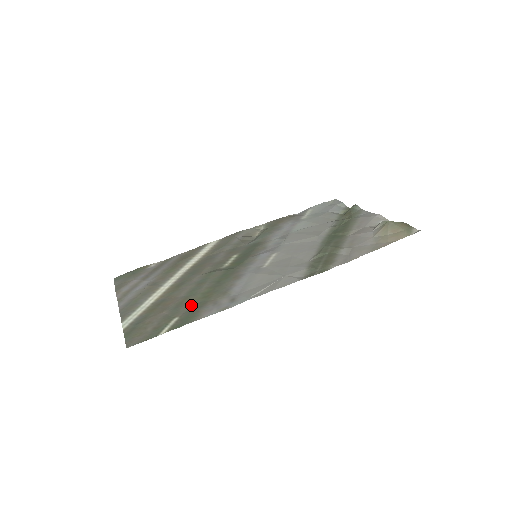
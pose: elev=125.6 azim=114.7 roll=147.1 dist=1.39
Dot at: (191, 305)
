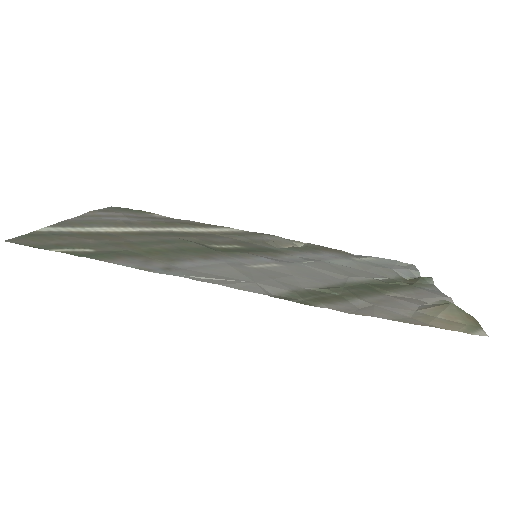
Dot at: (123, 249)
